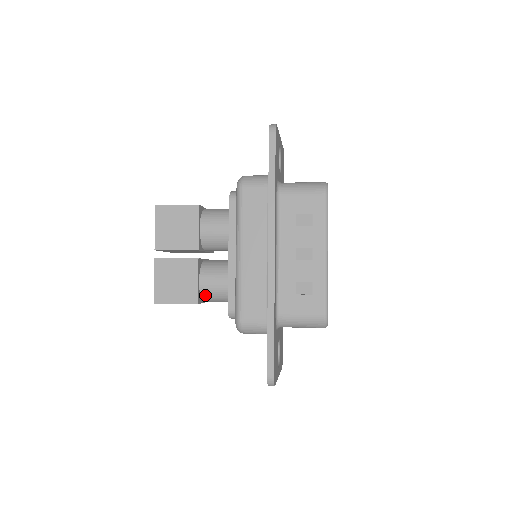
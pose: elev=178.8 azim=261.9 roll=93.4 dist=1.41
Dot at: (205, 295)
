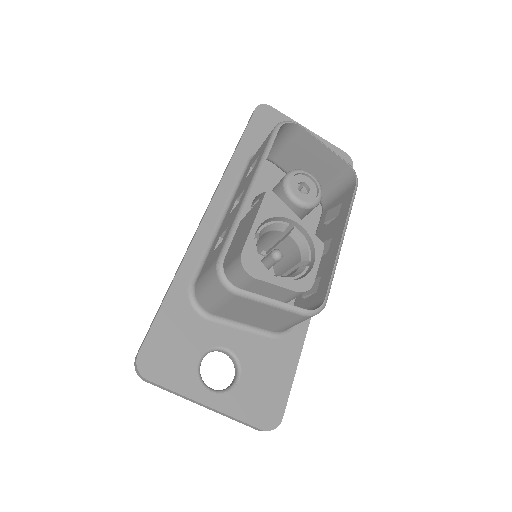
Dot at: occluded
